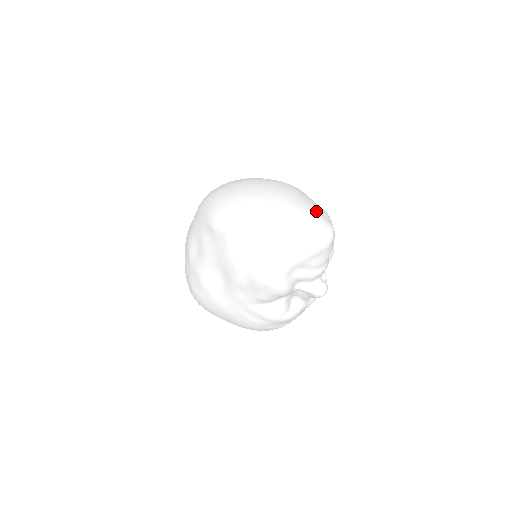
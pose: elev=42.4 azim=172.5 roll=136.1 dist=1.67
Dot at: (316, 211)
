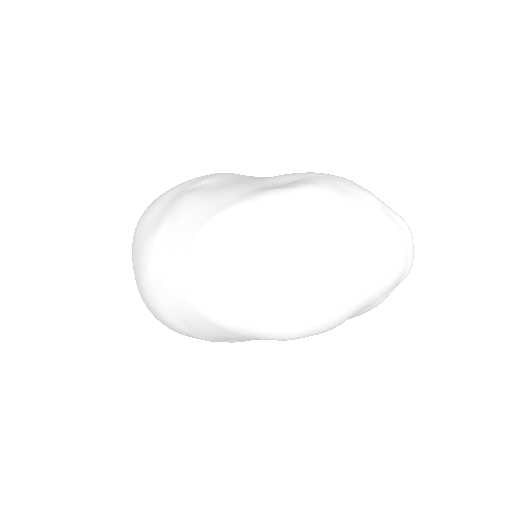
Dot at: (390, 226)
